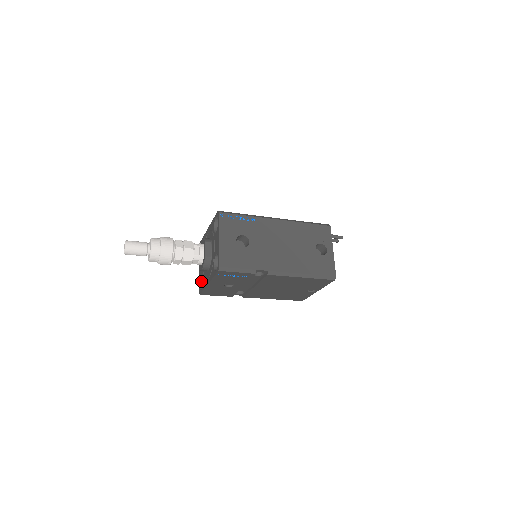
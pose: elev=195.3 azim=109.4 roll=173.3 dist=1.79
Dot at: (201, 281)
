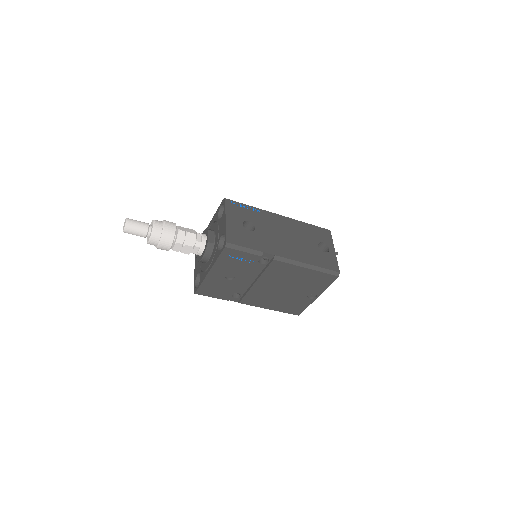
Dot at: (196, 281)
